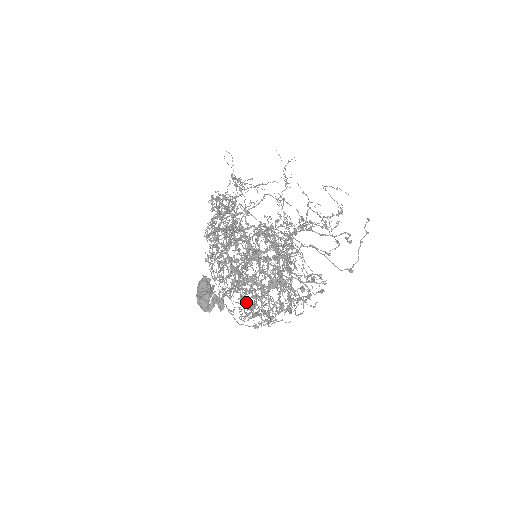
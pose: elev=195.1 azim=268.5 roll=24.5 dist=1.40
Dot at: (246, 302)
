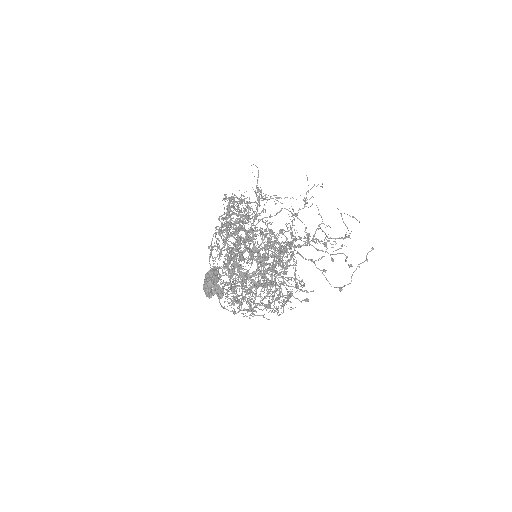
Dot at: (231, 289)
